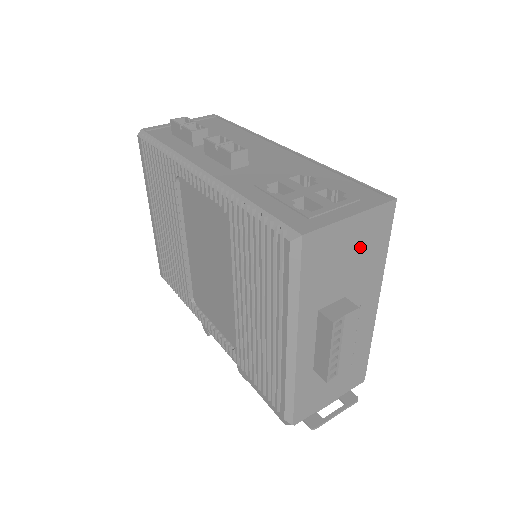
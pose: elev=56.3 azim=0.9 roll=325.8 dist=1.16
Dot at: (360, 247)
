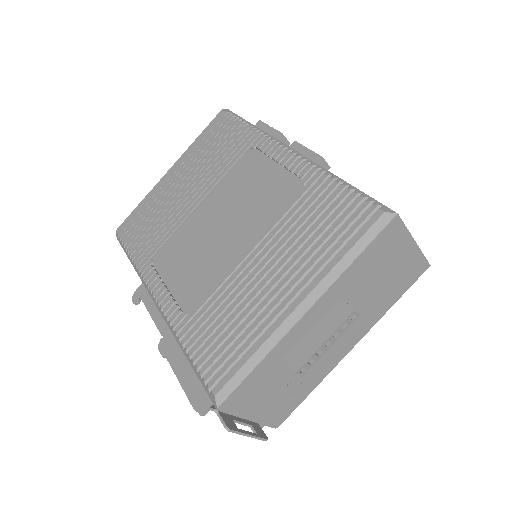
Dot at: (394, 276)
